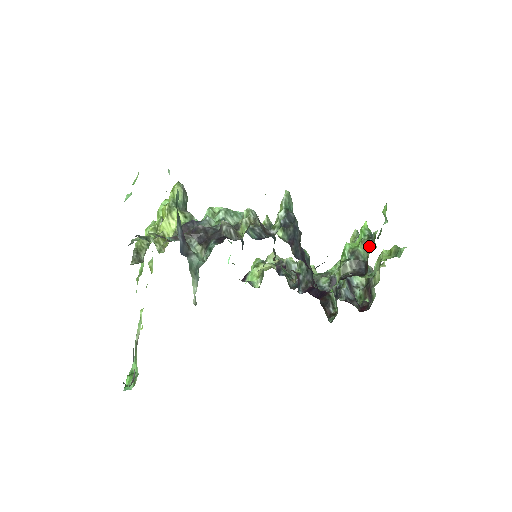
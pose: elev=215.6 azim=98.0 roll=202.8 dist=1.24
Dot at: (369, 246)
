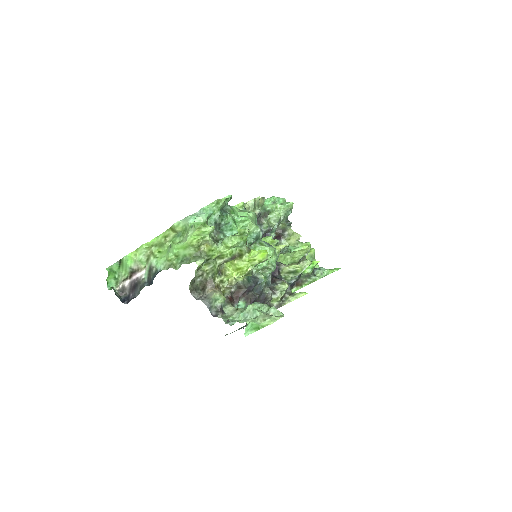
Dot at: (309, 282)
